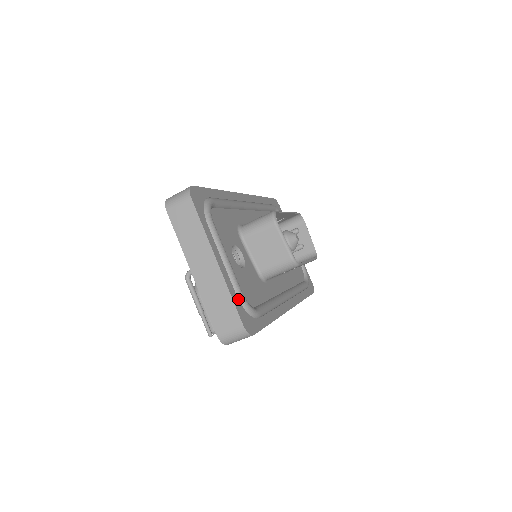
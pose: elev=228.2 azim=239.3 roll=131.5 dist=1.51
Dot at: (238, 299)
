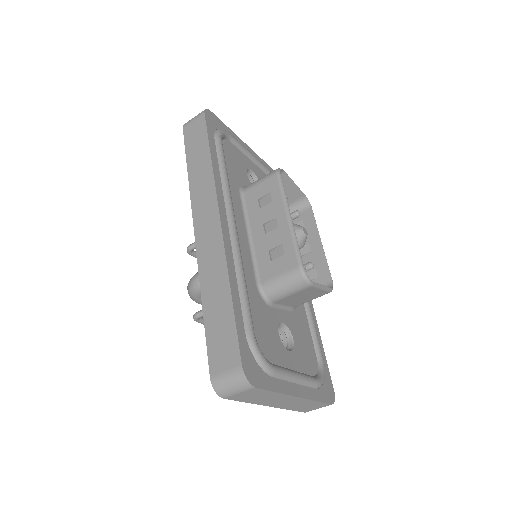
Dot at: (317, 389)
